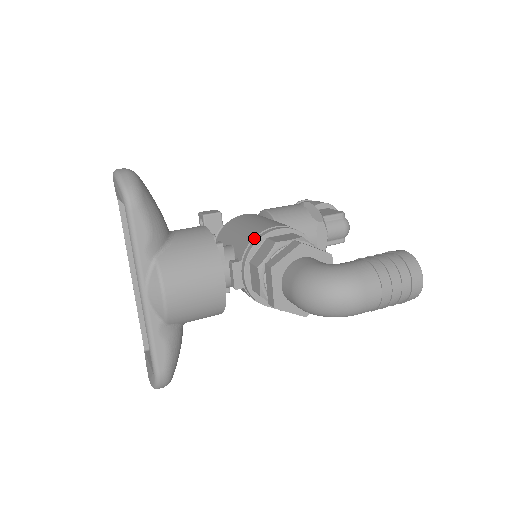
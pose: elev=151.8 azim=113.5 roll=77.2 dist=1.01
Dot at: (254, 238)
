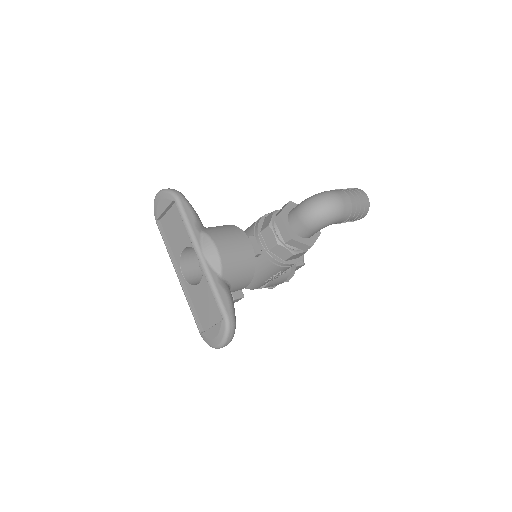
Dot at: (256, 222)
